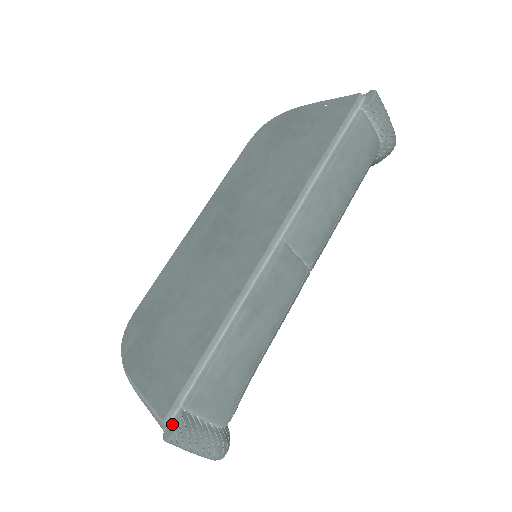
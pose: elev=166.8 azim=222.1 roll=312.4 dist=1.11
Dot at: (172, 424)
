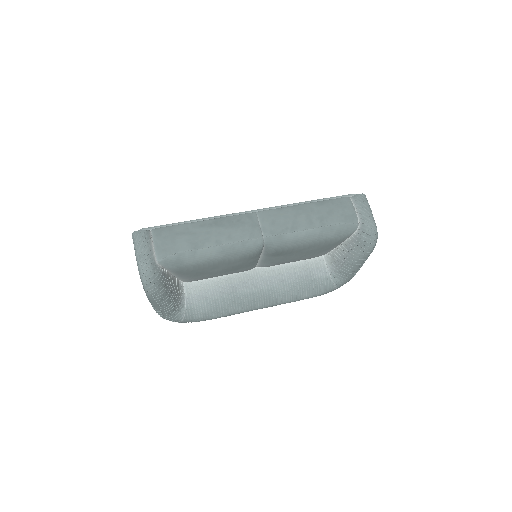
Dot at: (141, 231)
